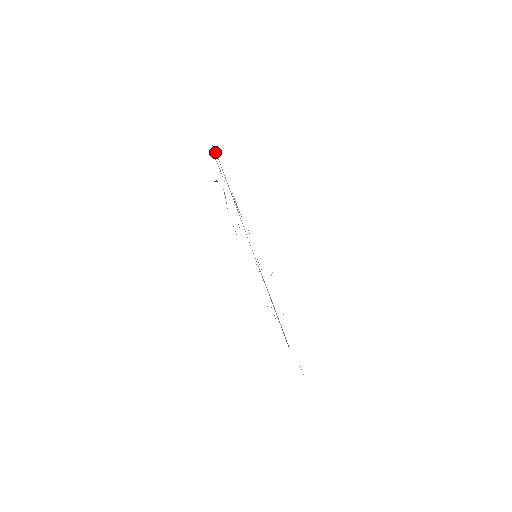
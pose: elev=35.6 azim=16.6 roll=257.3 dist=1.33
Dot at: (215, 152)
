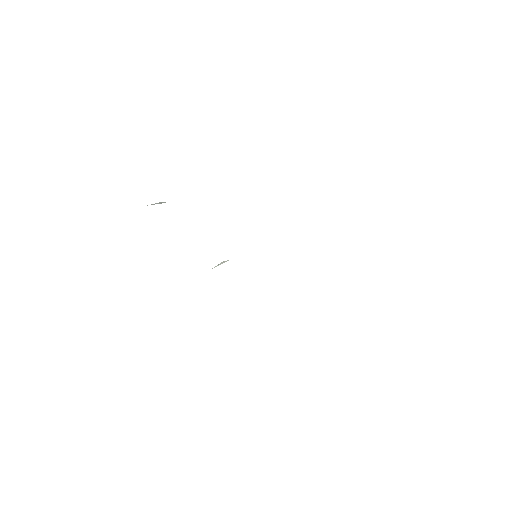
Dot at: occluded
